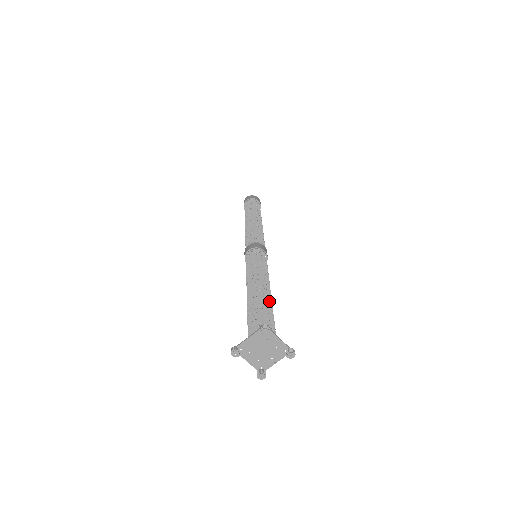
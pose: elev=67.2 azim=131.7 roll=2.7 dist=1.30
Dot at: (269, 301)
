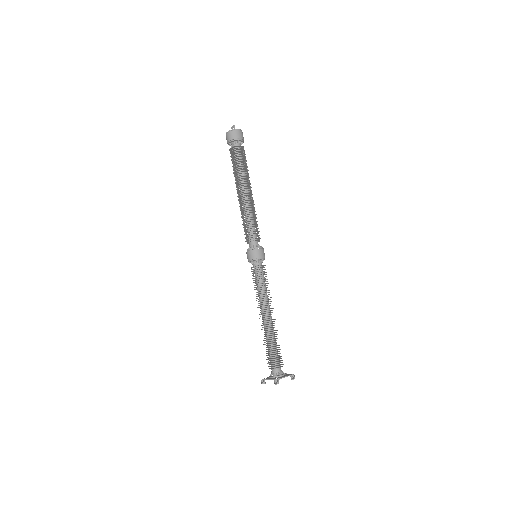
Dot at: occluded
